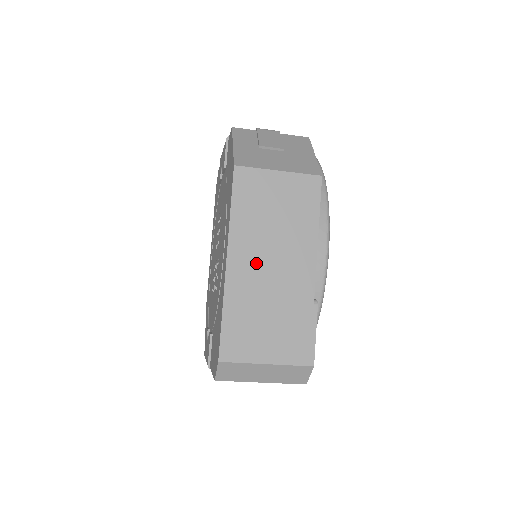
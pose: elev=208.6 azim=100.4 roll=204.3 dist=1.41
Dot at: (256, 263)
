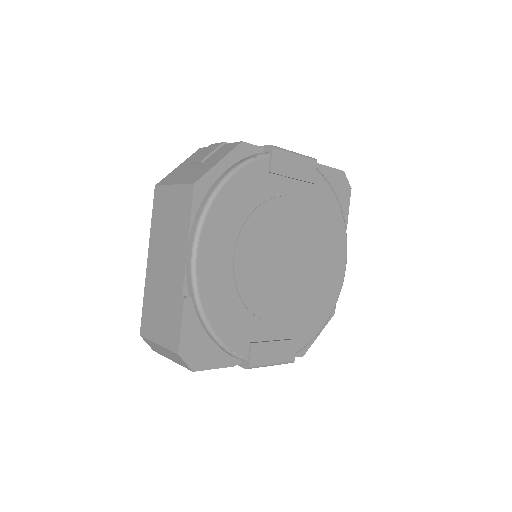
Dot at: (159, 262)
